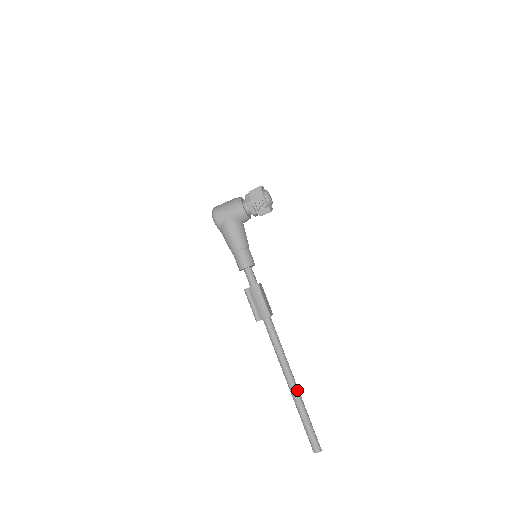
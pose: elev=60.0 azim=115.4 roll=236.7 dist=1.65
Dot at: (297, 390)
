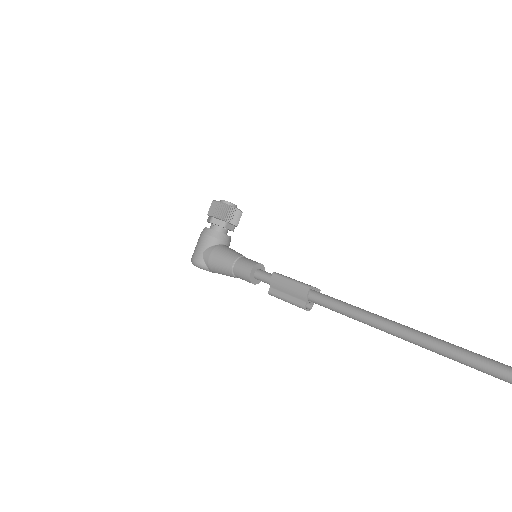
Dot at: (417, 332)
